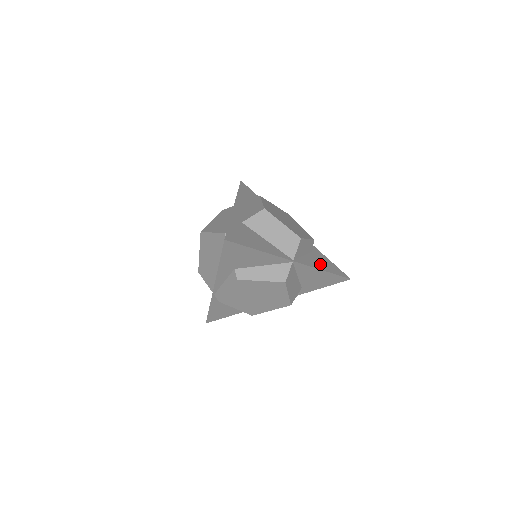
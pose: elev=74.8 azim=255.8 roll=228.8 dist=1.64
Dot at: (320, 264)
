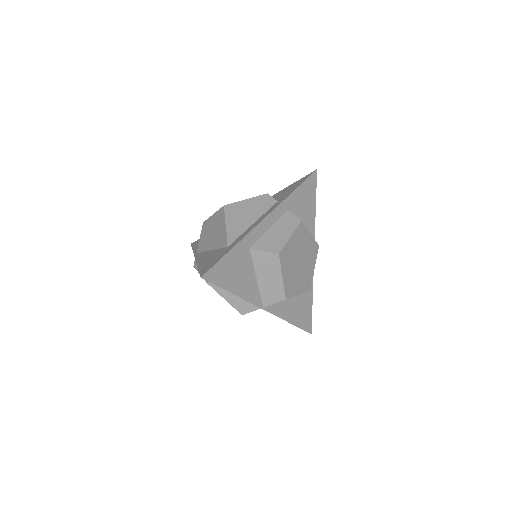
Dot at: (293, 313)
